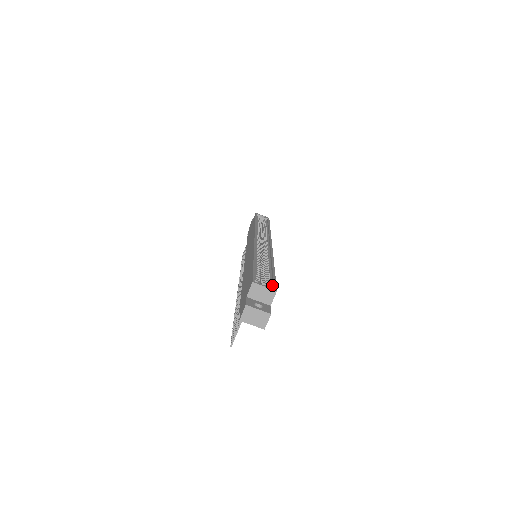
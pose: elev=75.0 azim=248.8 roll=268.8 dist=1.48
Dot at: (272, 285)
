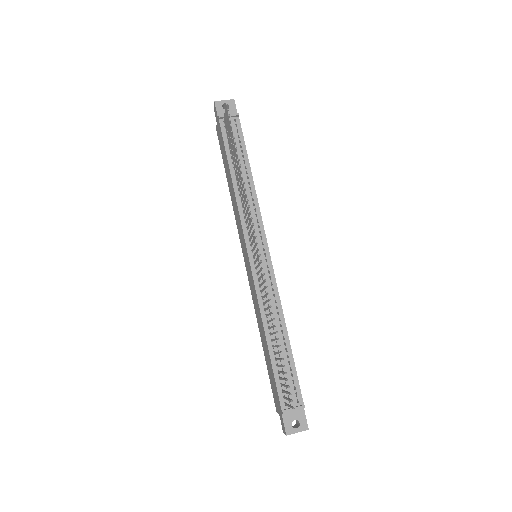
Dot at: occluded
